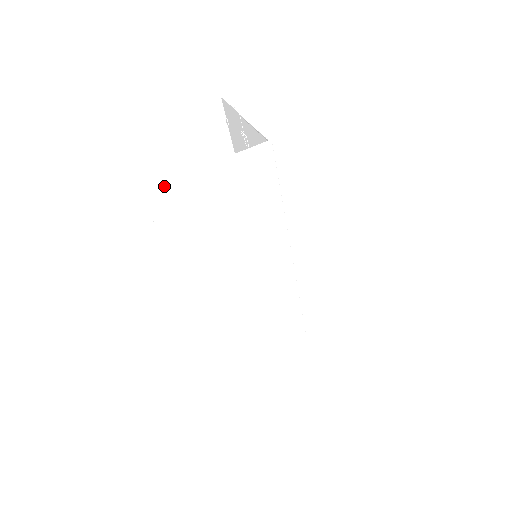
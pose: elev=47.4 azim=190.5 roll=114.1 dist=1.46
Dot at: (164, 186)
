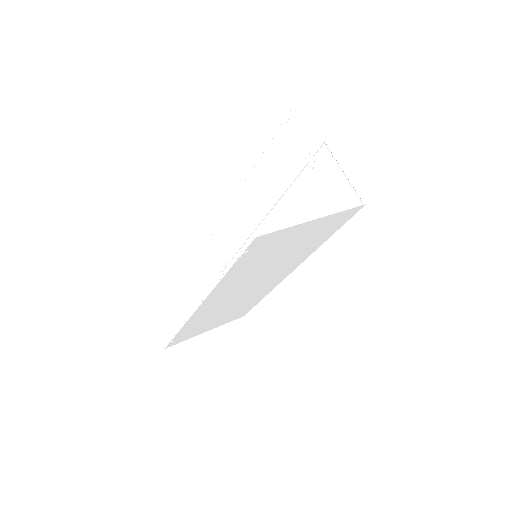
Dot at: (277, 232)
